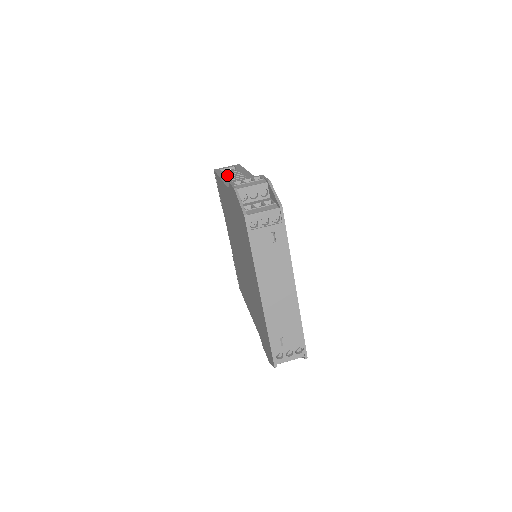
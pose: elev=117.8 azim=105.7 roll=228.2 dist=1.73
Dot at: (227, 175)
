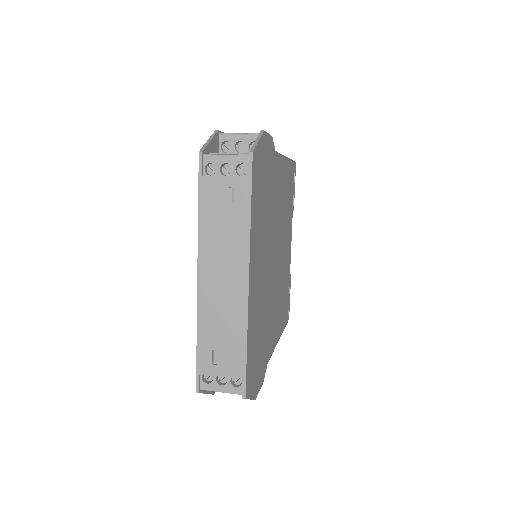
Dot at: occluded
